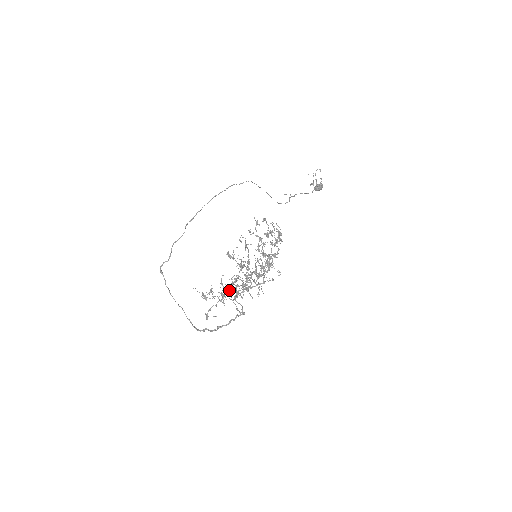
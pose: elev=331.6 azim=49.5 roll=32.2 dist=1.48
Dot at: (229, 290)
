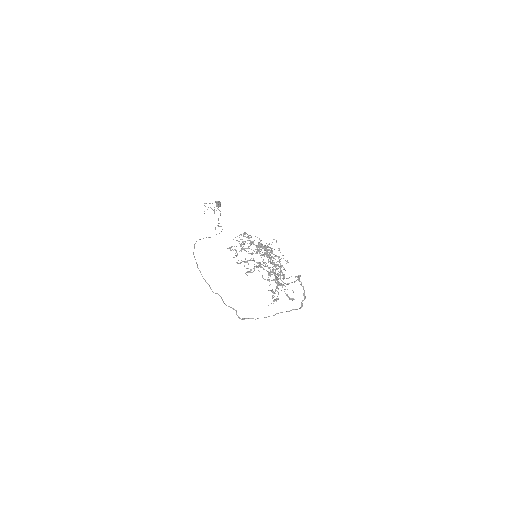
Dot at: occluded
